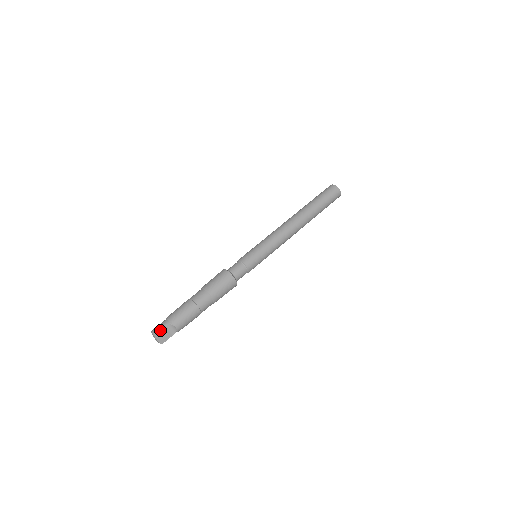
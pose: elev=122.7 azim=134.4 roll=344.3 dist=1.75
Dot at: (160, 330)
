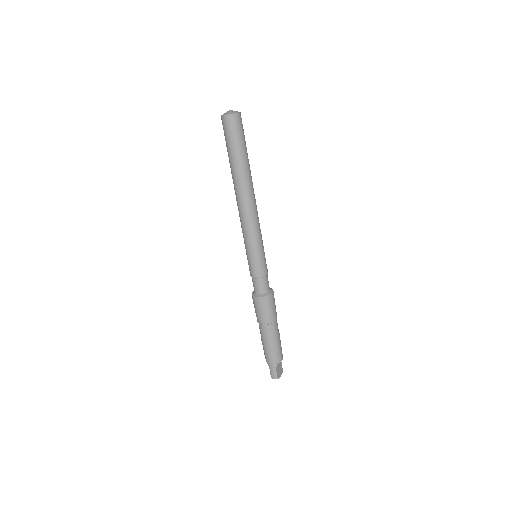
Dot at: (277, 373)
